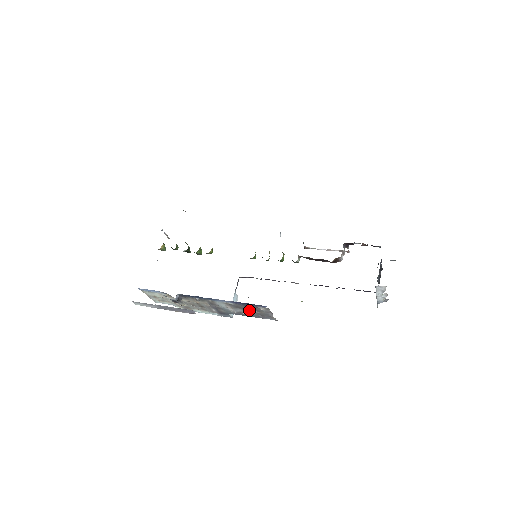
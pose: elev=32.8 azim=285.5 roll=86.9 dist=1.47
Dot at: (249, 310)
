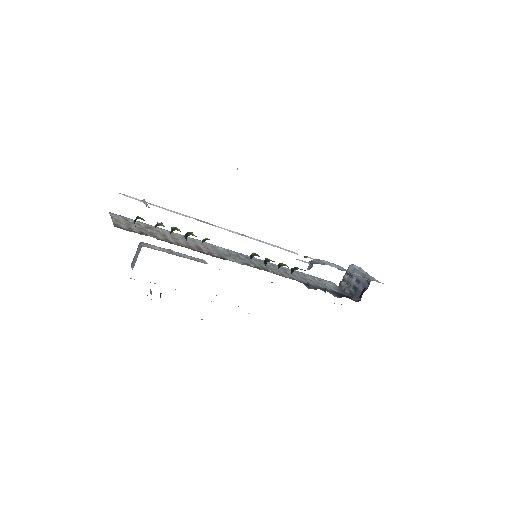
Dot at: occluded
